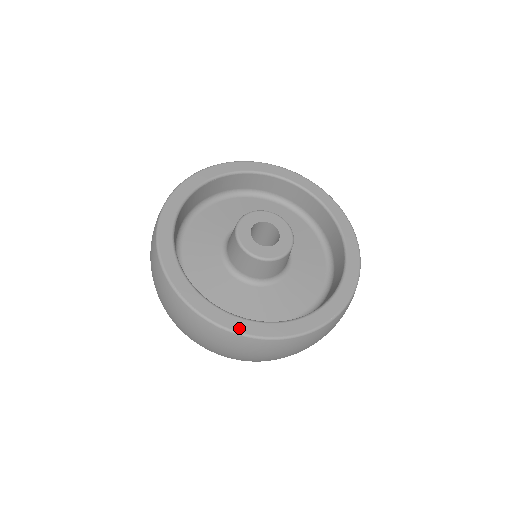
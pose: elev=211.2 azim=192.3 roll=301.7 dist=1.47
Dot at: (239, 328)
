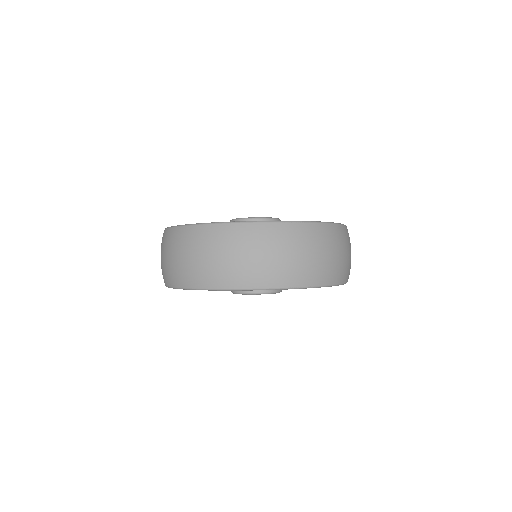
Dot at: occluded
